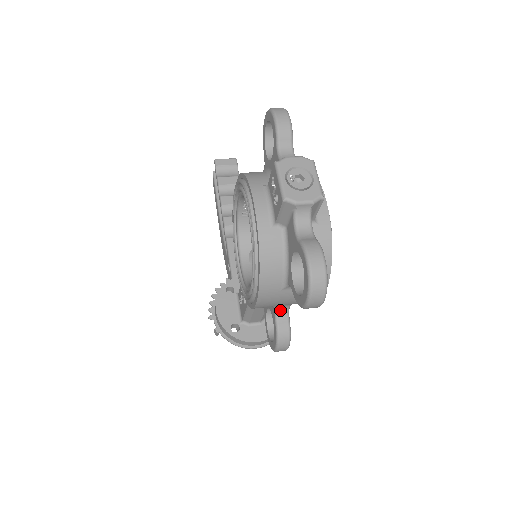
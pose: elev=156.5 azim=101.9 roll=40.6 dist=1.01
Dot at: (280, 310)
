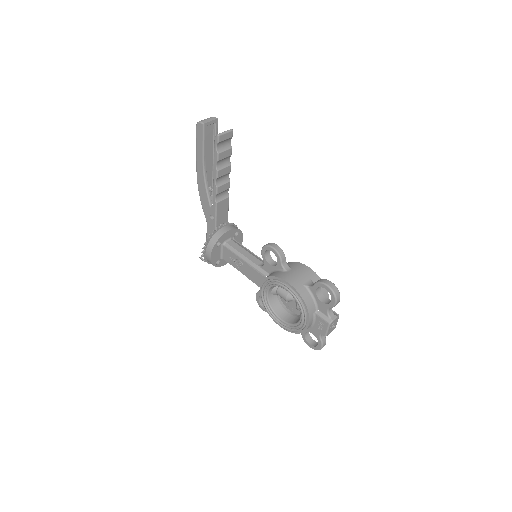
Dot at: occluded
